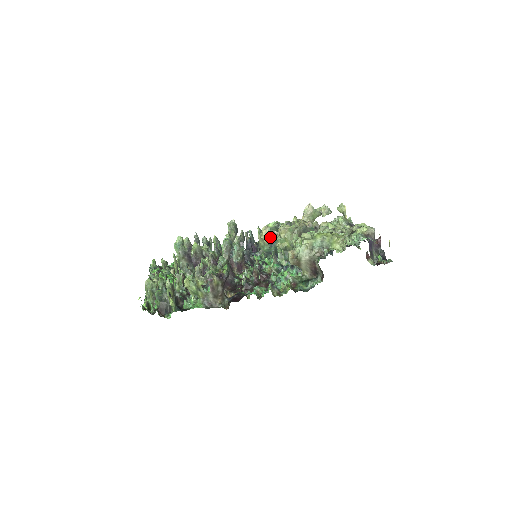
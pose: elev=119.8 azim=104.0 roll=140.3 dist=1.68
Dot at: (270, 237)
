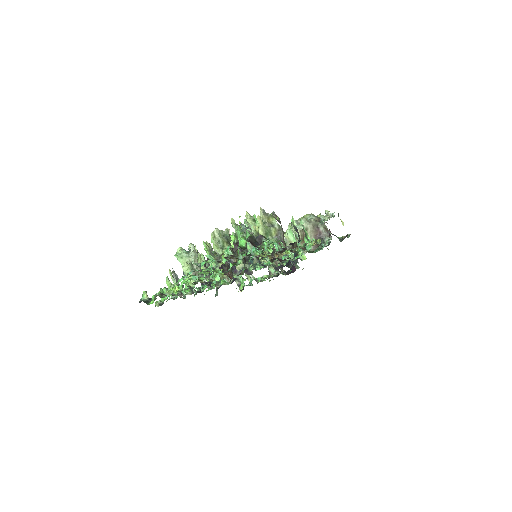
Dot at: occluded
